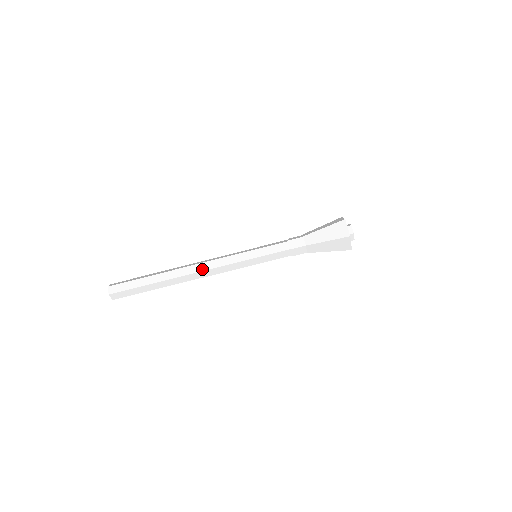
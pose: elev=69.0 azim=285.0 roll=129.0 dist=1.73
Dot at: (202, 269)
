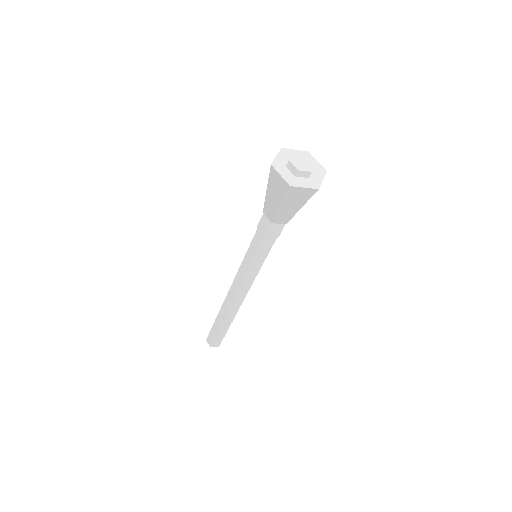
Dot at: (232, 298)
